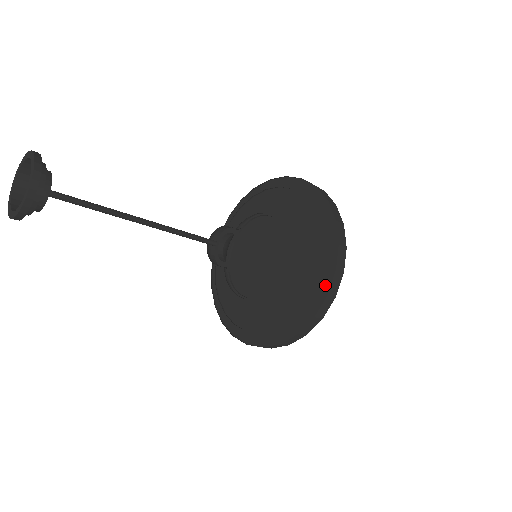
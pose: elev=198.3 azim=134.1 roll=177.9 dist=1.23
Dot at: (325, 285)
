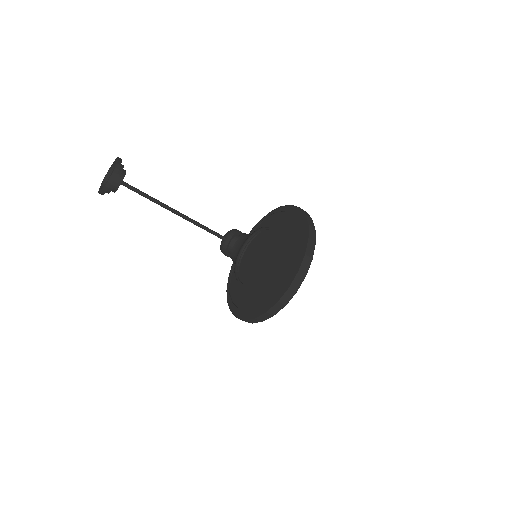
Dot at: (269, 305)
